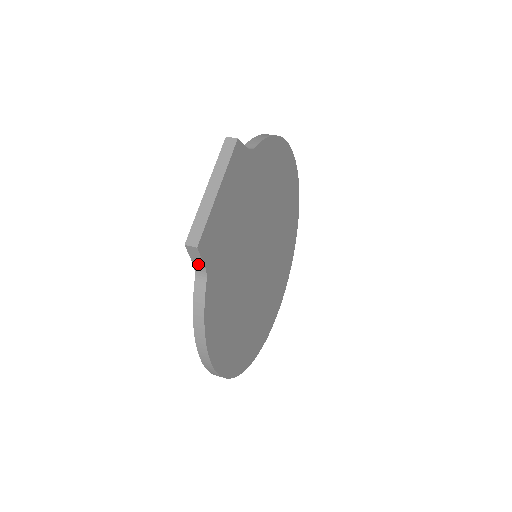
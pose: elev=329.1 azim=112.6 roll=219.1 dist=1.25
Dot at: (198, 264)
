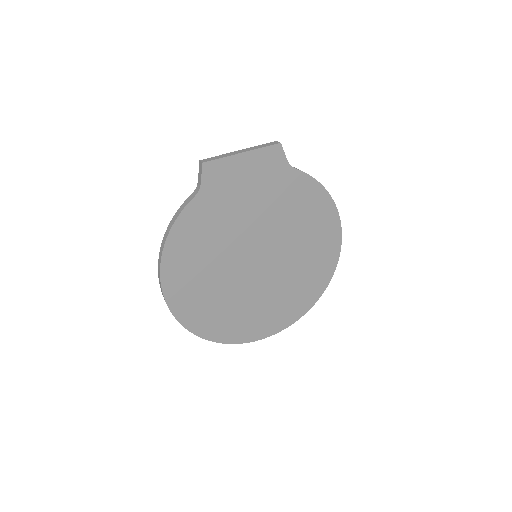
Dot at: (199, 181)
